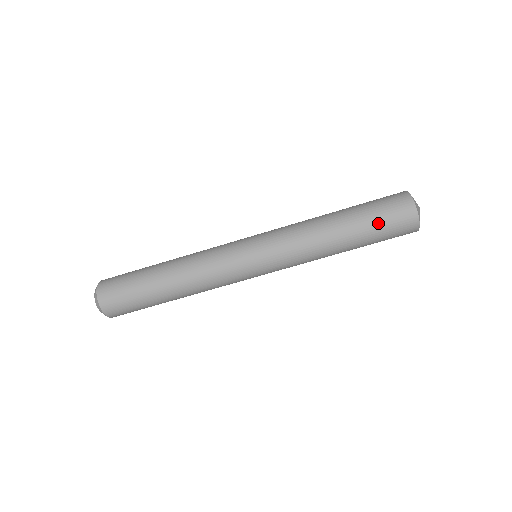
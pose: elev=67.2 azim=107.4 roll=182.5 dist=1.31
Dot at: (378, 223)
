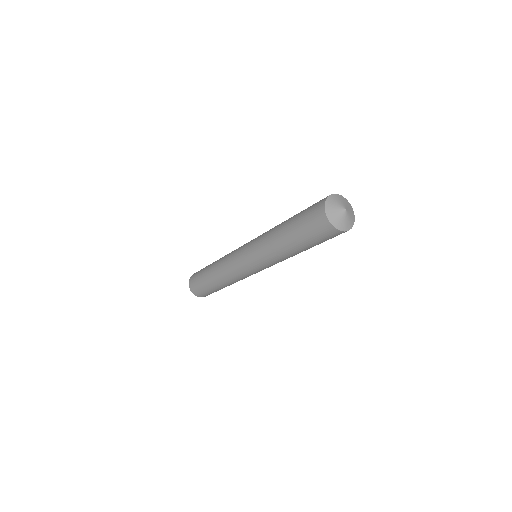
Dot at: (304, 230)
